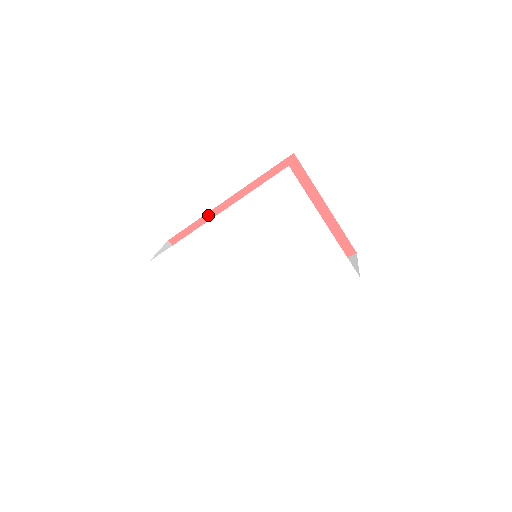
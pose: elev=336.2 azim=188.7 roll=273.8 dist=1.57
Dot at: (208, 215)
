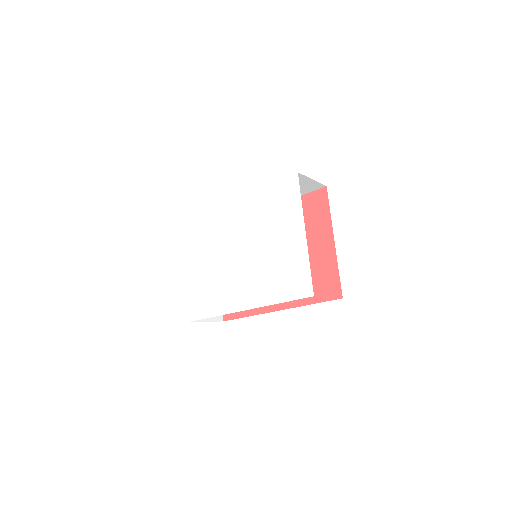
Dot at: occluded
